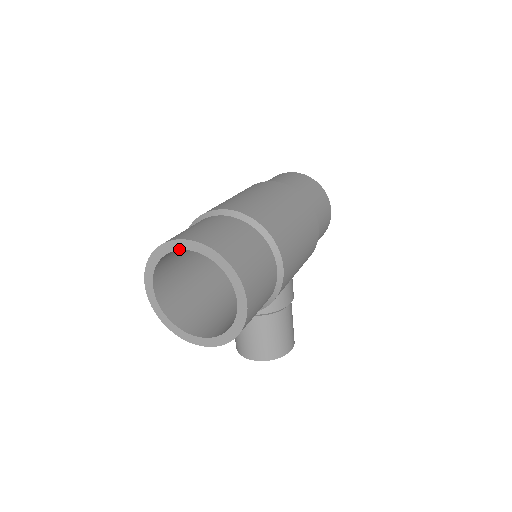
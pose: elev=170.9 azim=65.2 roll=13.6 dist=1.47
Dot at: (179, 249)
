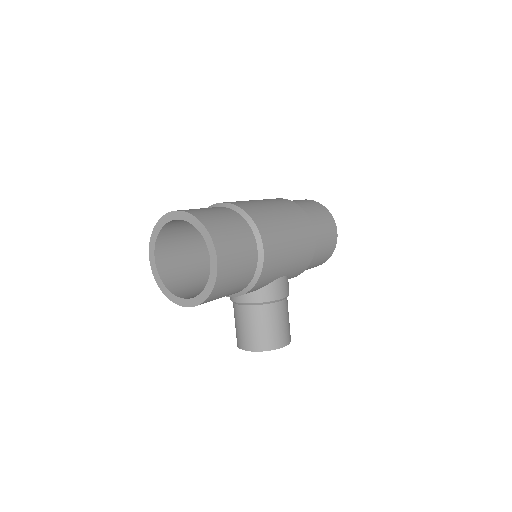
Dot at: (172, 220)
